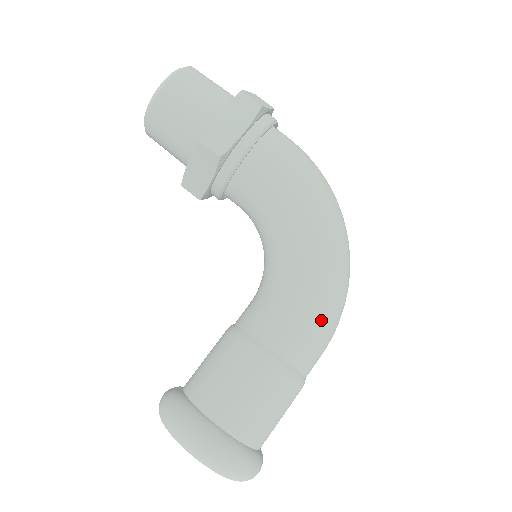
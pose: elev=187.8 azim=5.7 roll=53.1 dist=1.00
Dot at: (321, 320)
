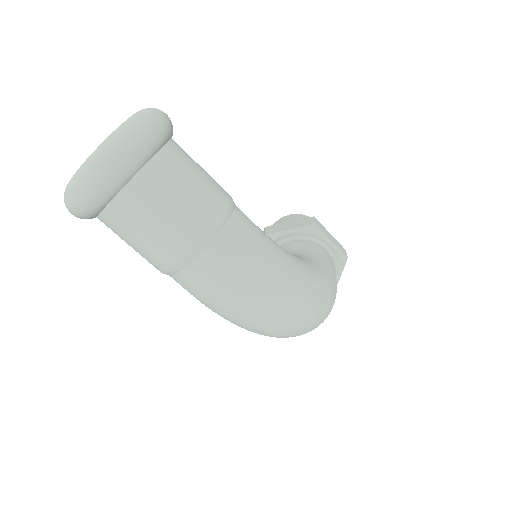
Dot at: (270, 256)
